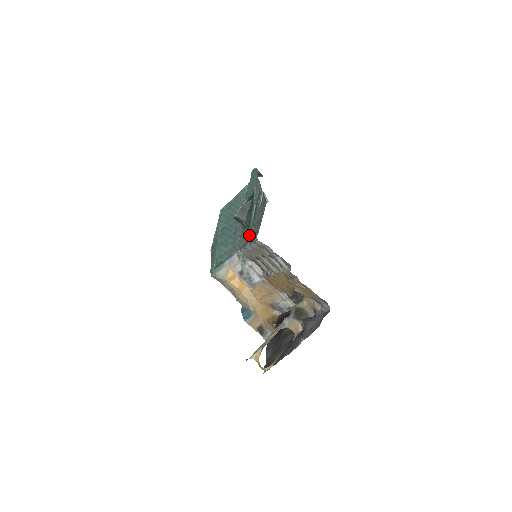
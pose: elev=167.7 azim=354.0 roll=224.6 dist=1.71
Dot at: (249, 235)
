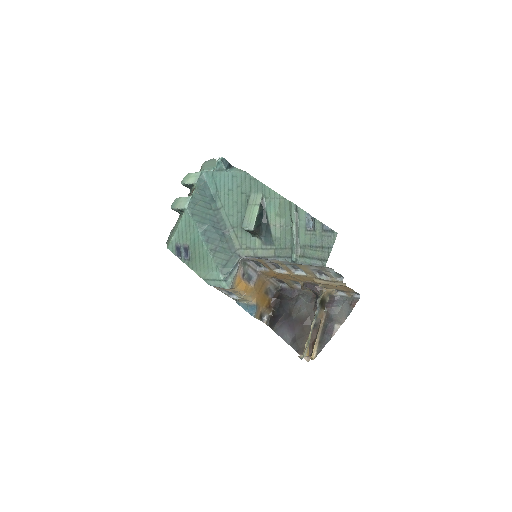
Dot at: (296, 256)
